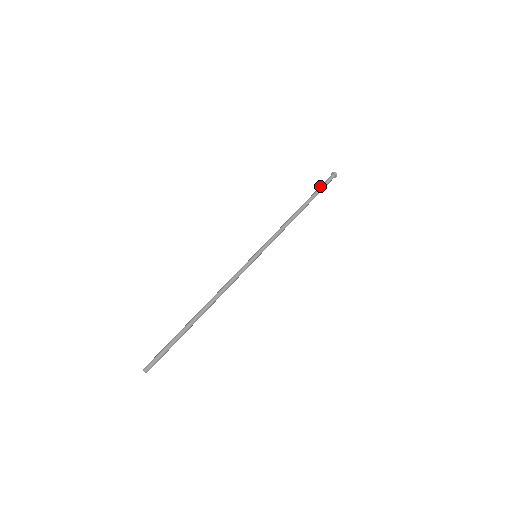
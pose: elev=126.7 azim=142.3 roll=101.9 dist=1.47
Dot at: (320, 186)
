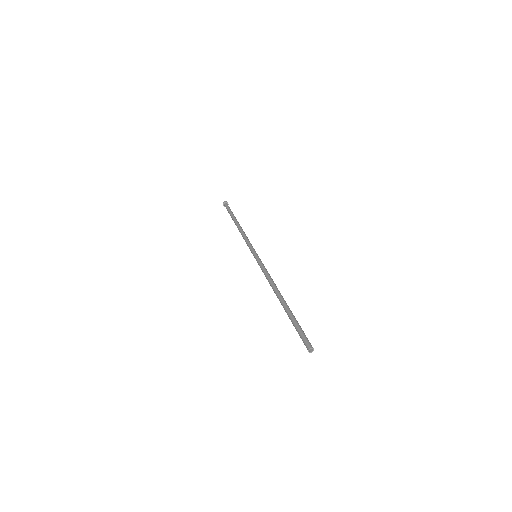
Dot at: (228, 212)
